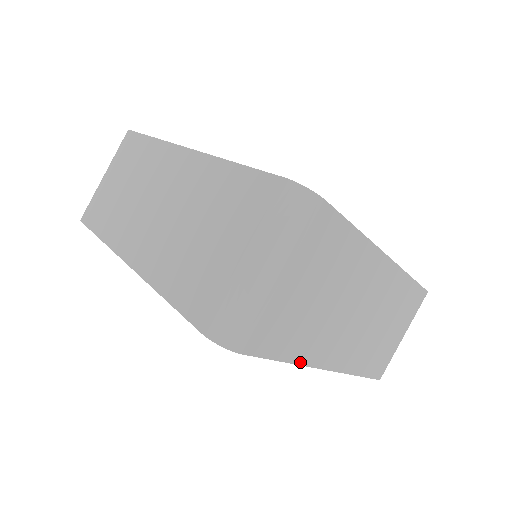
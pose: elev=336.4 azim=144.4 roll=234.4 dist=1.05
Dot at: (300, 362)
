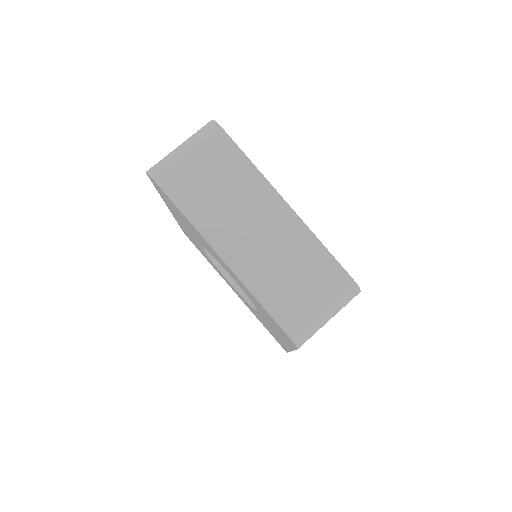
Dot at: (195, 225)
